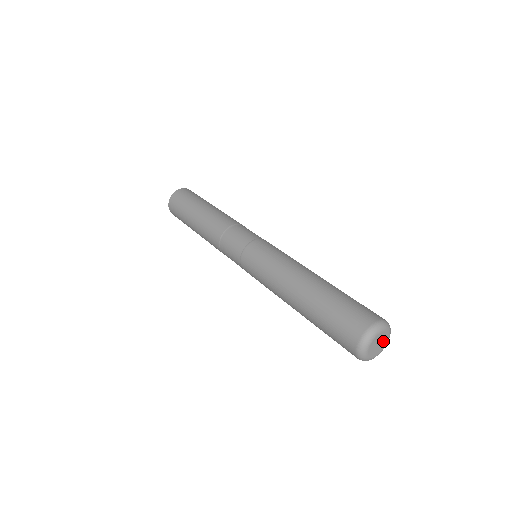
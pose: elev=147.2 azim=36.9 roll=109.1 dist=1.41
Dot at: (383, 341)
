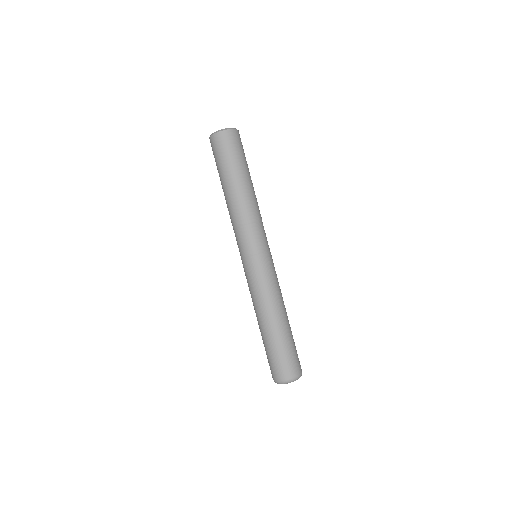
Dot at: occluded
